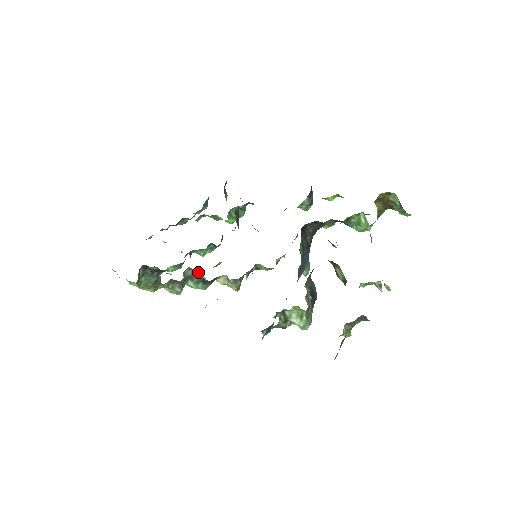
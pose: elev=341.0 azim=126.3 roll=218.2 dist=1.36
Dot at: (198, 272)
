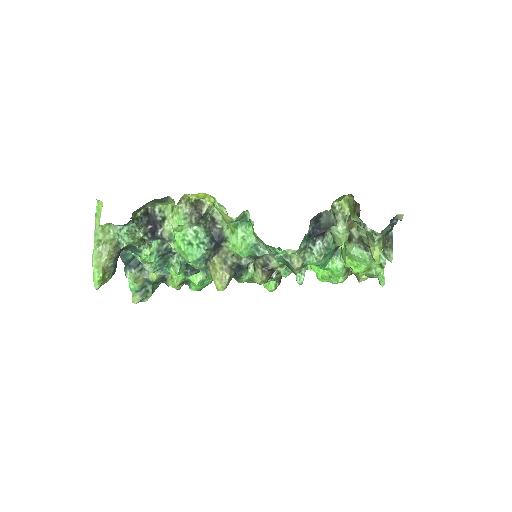
Dot at: (216, 221)
